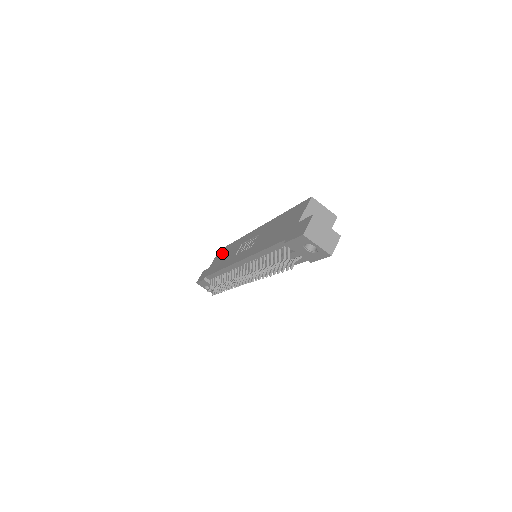
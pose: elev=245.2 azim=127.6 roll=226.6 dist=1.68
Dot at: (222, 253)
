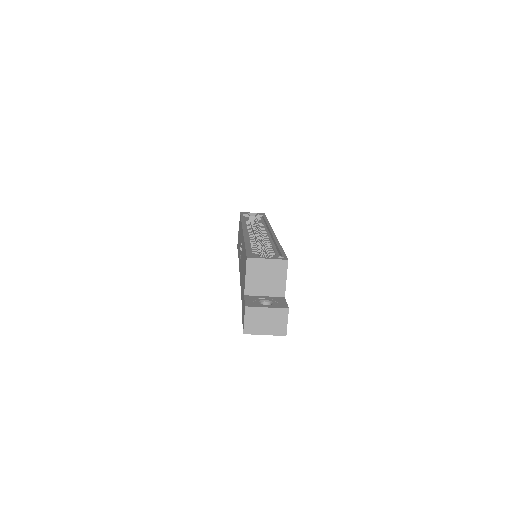
Dot at: occluded
